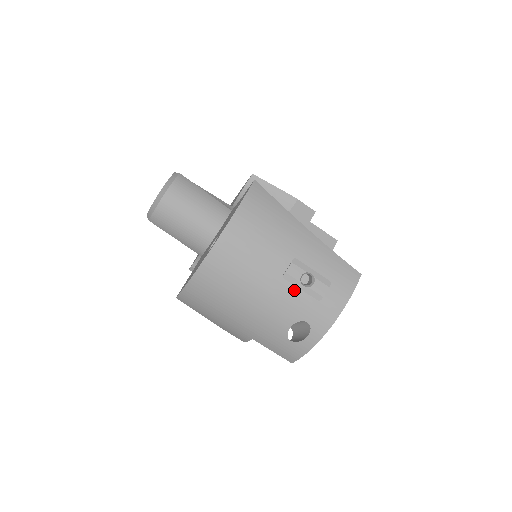
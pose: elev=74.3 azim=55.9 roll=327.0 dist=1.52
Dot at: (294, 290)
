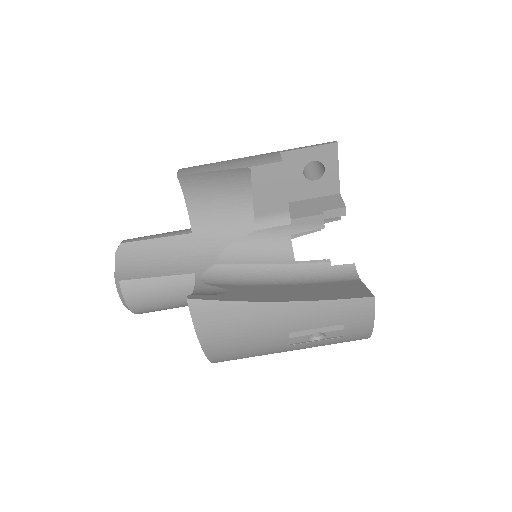
Dot at: (310, 344)
